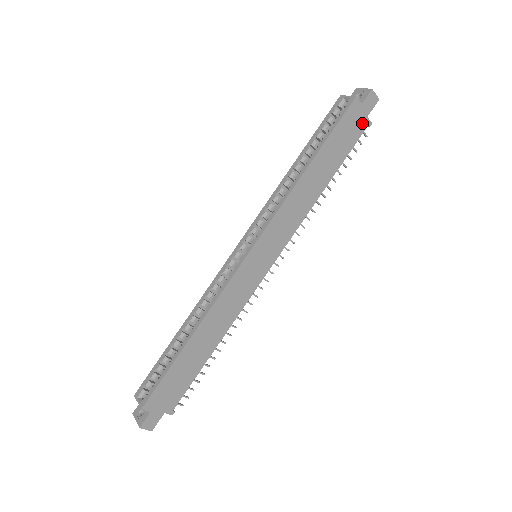
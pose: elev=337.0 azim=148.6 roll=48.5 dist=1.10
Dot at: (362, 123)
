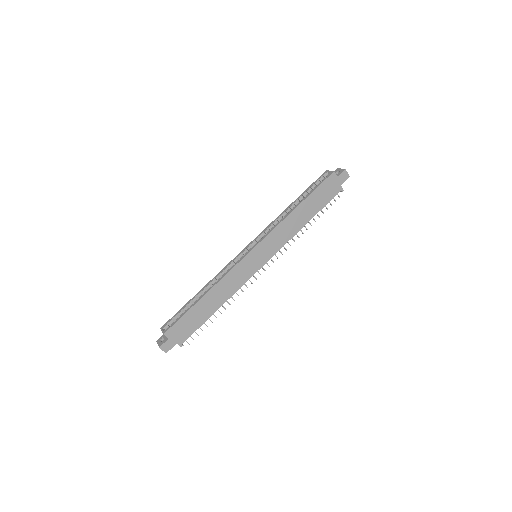
Dot at: (337, 188)
